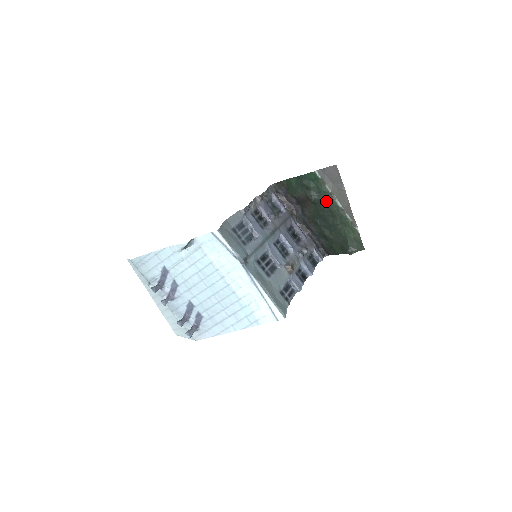
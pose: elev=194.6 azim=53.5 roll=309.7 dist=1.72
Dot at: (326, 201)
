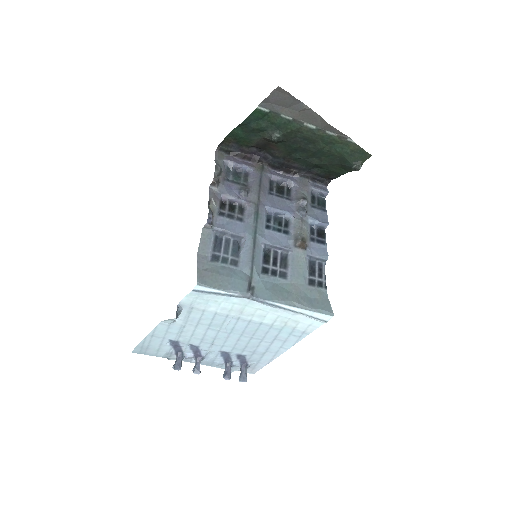
Dot at: (293, 132)
